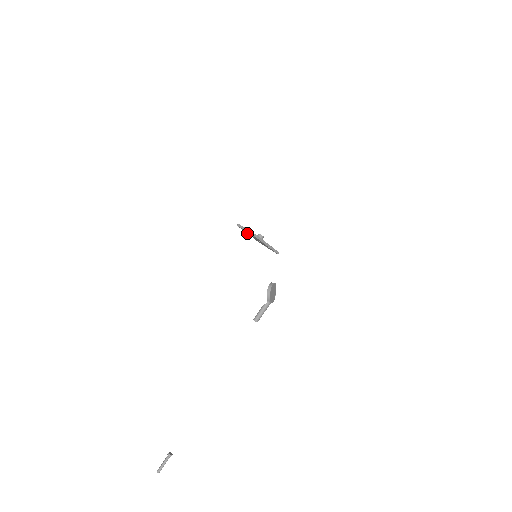
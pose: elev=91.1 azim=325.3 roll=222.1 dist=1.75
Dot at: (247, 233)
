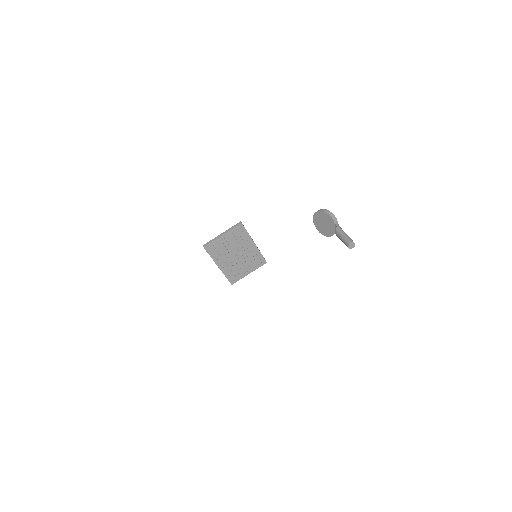
Dot at: (217, 261)
